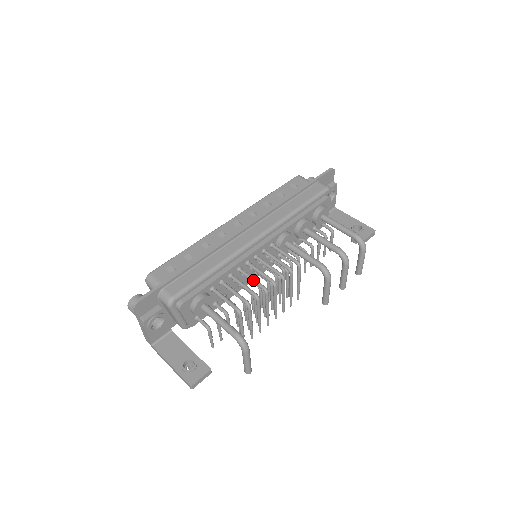
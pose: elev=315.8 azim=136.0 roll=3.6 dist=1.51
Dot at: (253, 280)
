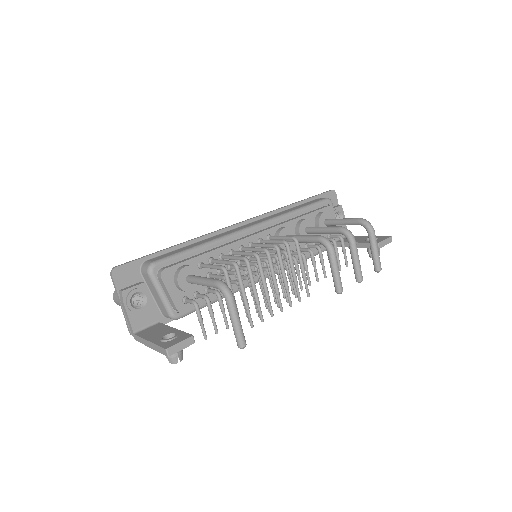
Dot at: (244, 252)
